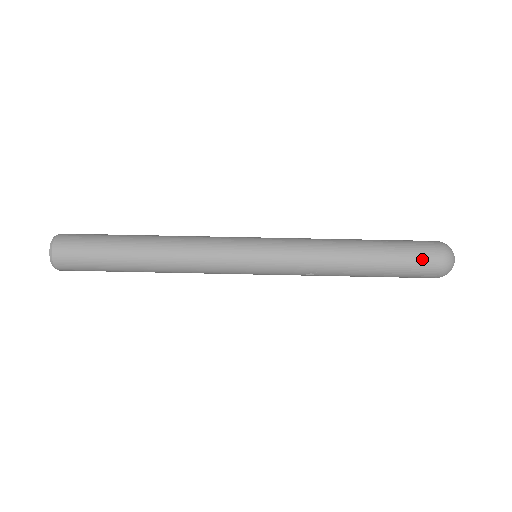
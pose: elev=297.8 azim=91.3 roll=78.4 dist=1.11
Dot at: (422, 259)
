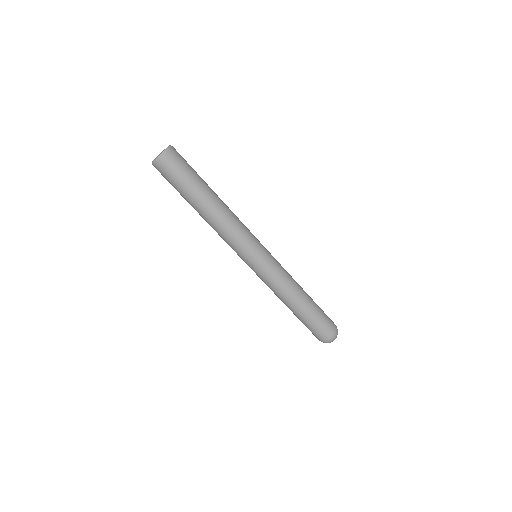
Dot at: occluded
